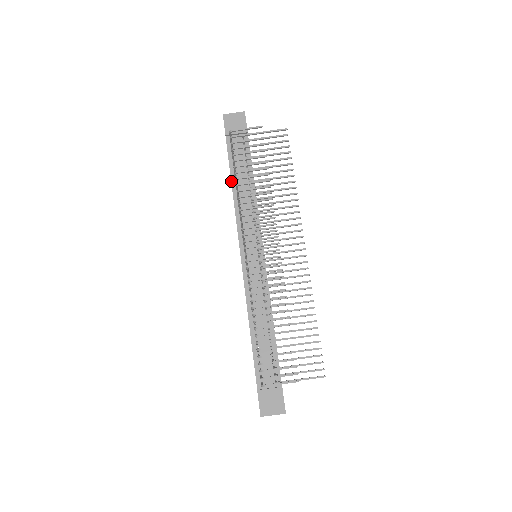
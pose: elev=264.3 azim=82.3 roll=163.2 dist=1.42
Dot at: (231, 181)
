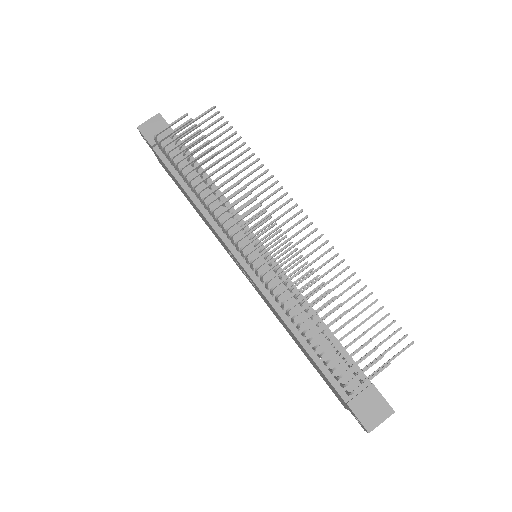
Dot at: (184, 190)
